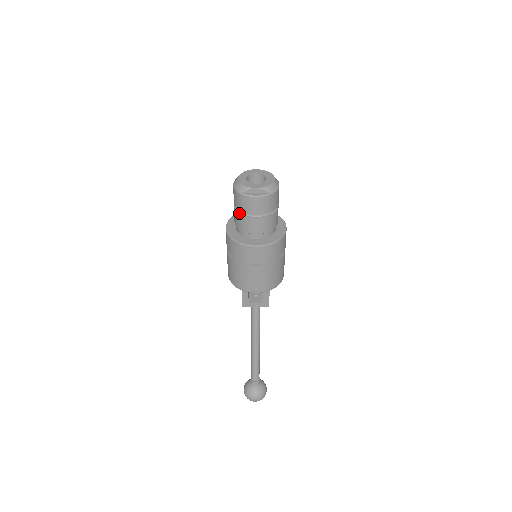
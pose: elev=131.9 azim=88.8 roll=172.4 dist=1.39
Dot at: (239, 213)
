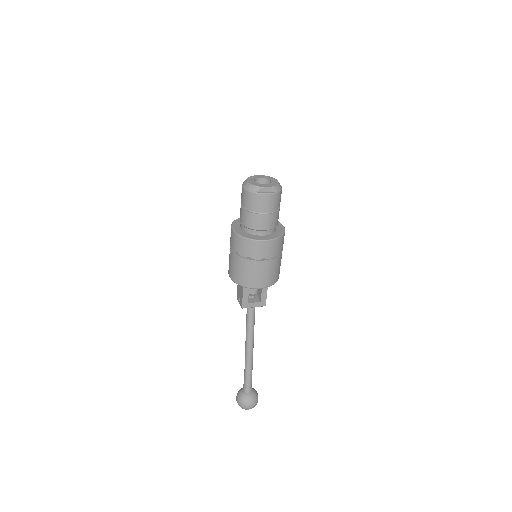
Dot at: (250, 212)
